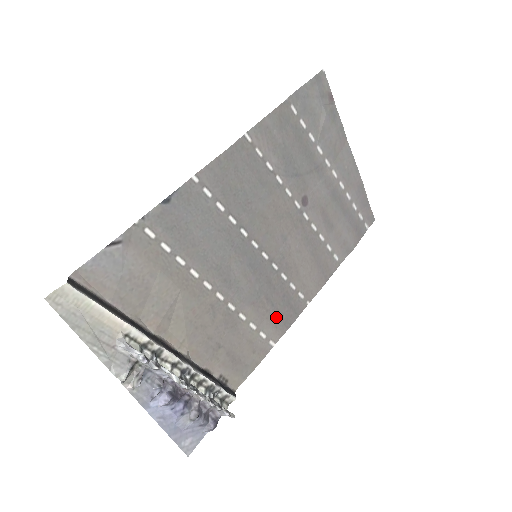
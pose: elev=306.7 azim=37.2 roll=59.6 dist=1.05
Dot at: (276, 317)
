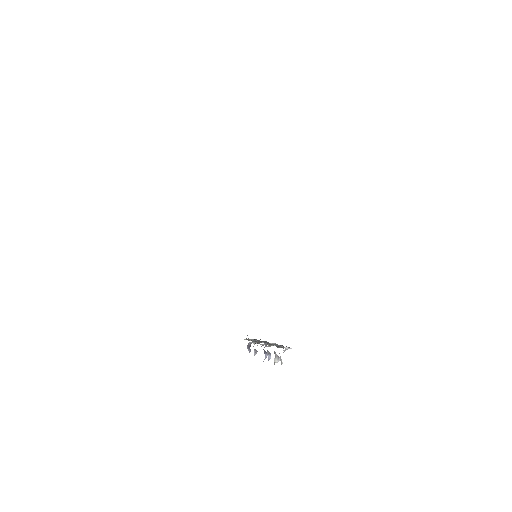
Dot at: occluded
